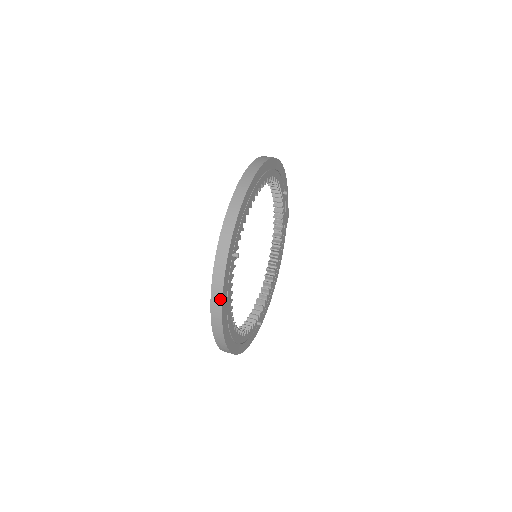
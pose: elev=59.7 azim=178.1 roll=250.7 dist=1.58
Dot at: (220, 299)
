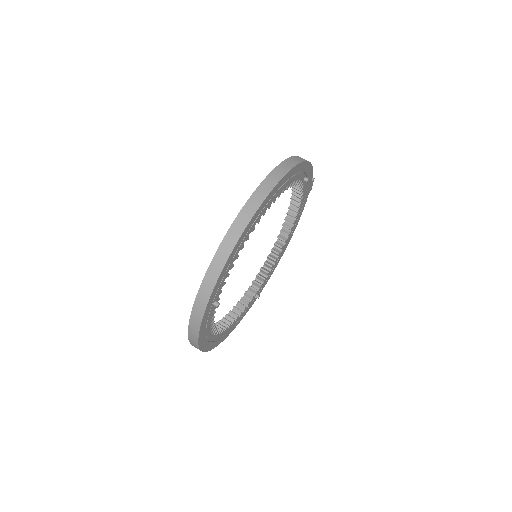
Dot at: (196, 339)
